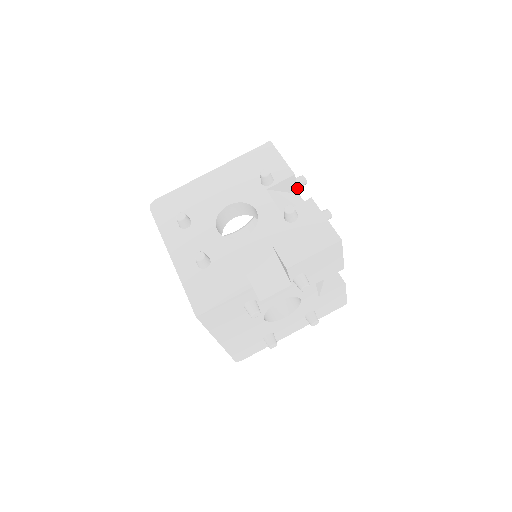
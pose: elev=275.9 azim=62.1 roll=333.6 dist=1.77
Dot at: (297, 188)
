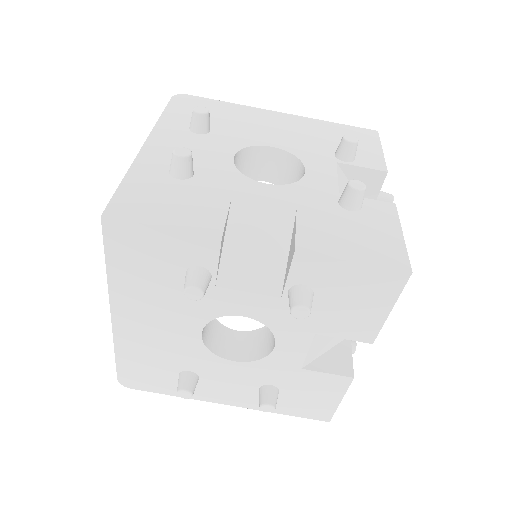
Dot at: occluded
